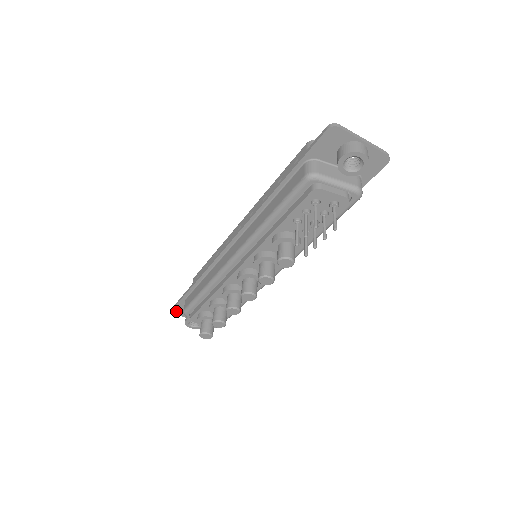
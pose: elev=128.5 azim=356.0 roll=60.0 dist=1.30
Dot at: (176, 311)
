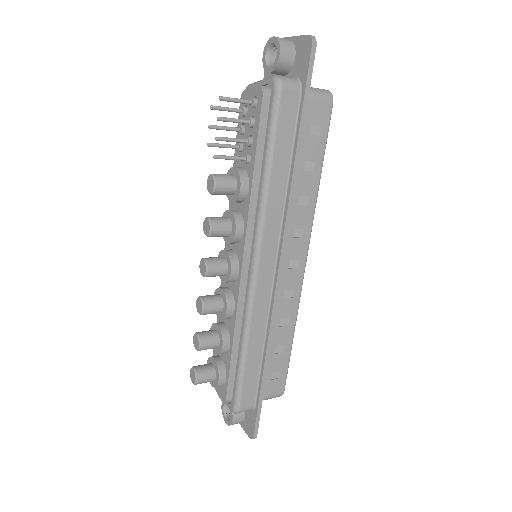
Dot at: occluded
